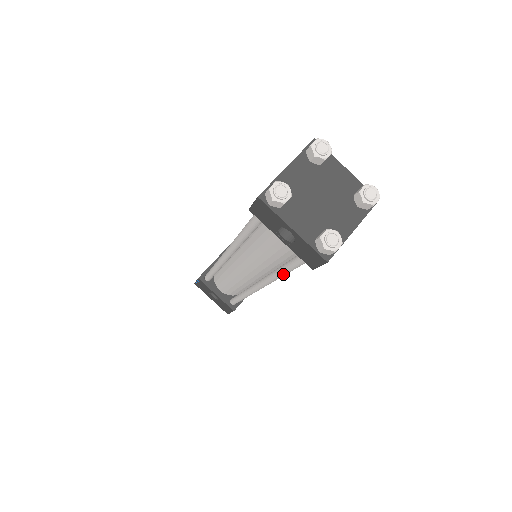
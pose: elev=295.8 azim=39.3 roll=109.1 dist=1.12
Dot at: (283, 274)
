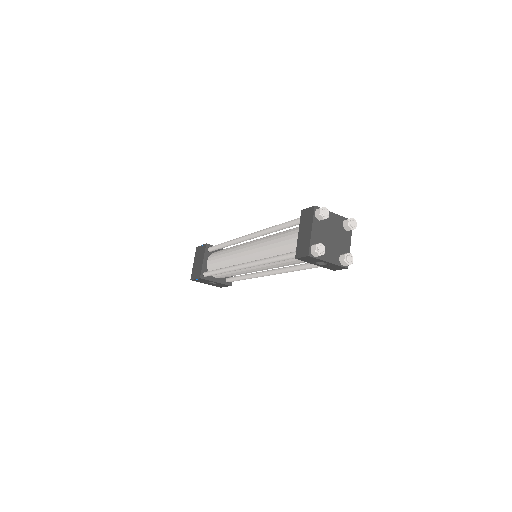
Dot at: occluded
